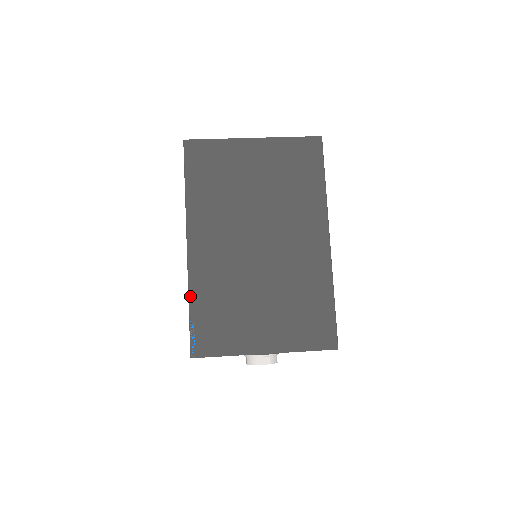
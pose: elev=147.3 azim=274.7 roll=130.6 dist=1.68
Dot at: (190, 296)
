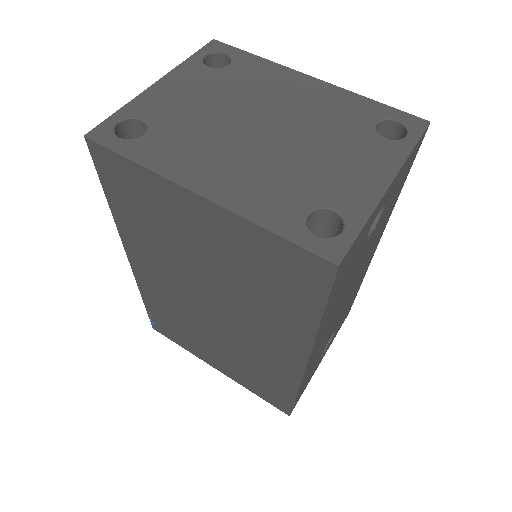
Dot at: (142, 296)
